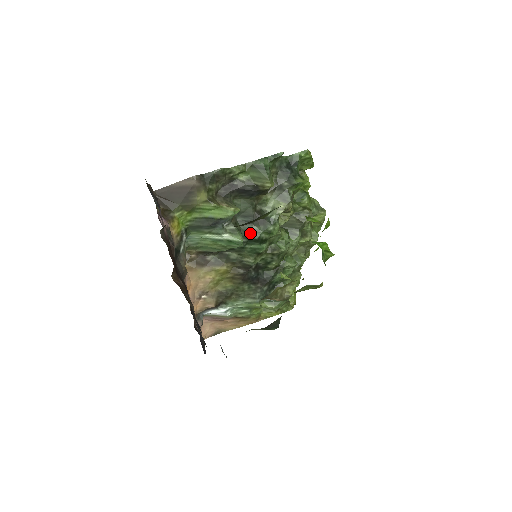
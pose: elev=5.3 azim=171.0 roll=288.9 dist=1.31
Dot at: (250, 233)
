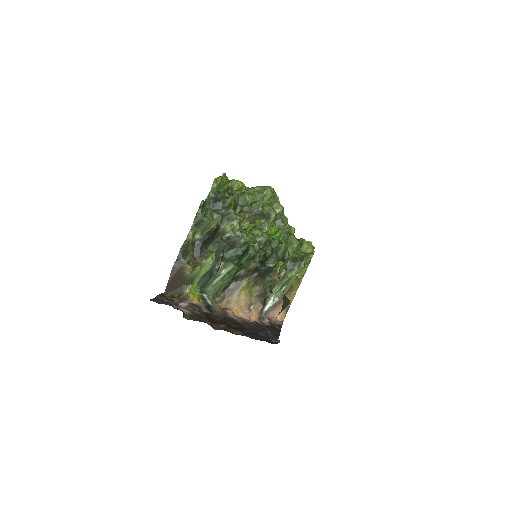
Dot at: (235, 255)
